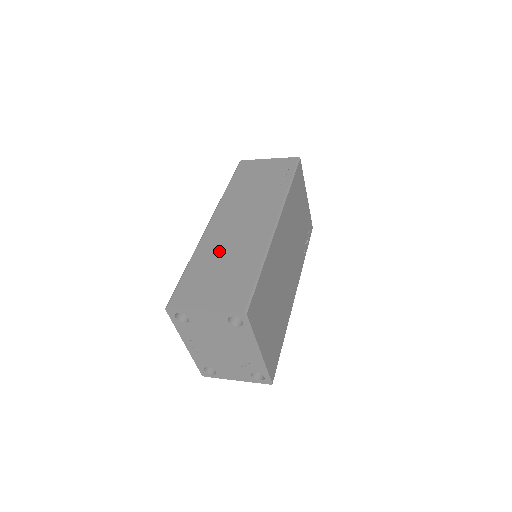
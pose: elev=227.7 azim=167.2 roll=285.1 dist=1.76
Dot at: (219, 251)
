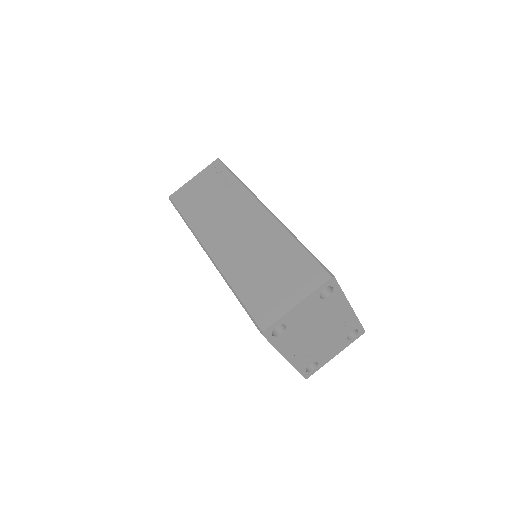
Dot at: (248, 262)
